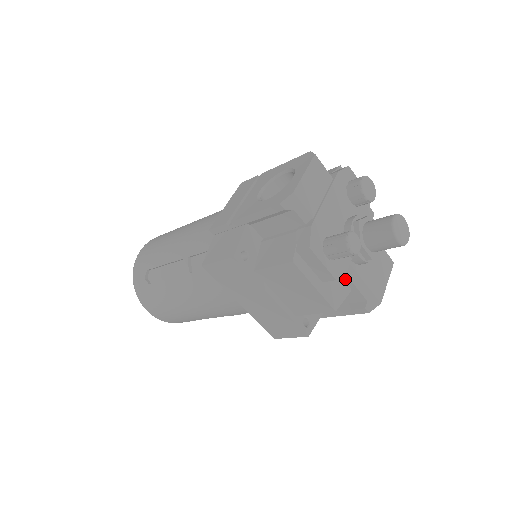
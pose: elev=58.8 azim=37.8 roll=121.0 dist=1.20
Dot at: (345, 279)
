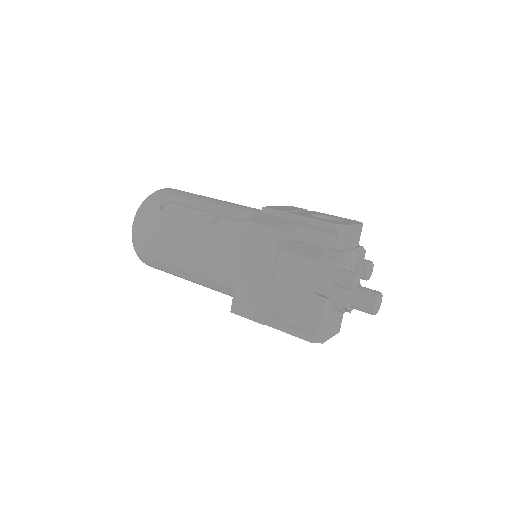
Dot at: (320, 307)
